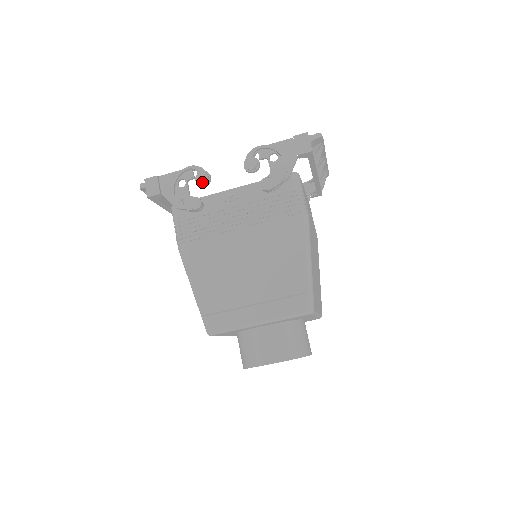
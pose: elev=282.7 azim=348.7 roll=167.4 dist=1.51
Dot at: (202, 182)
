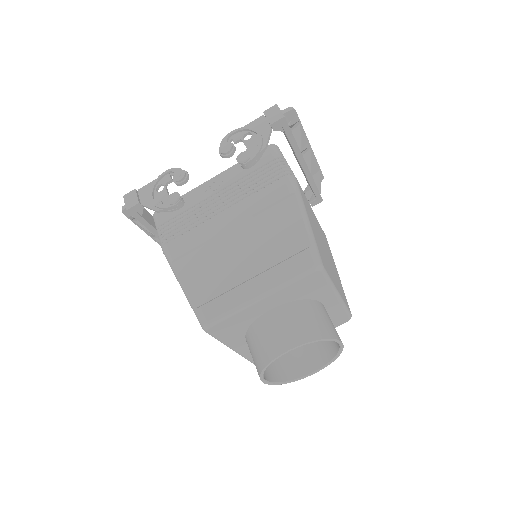
Dot at: (179, 179)
